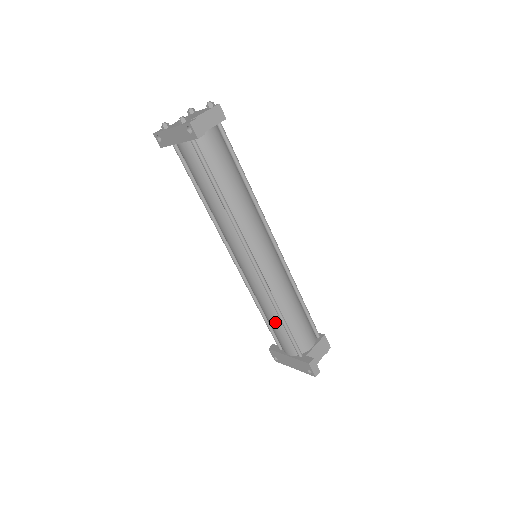
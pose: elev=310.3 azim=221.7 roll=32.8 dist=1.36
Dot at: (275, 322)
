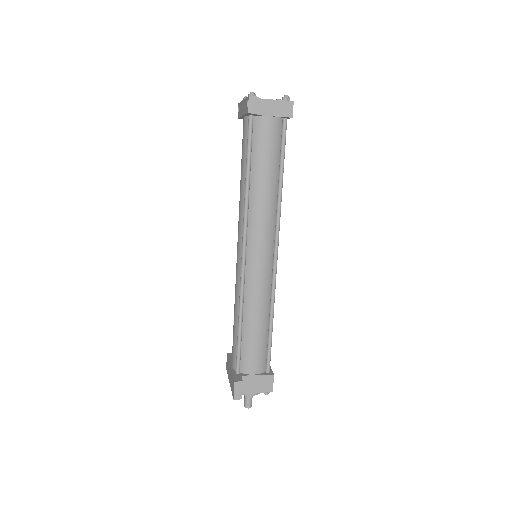
Dot at: (235, 325)
